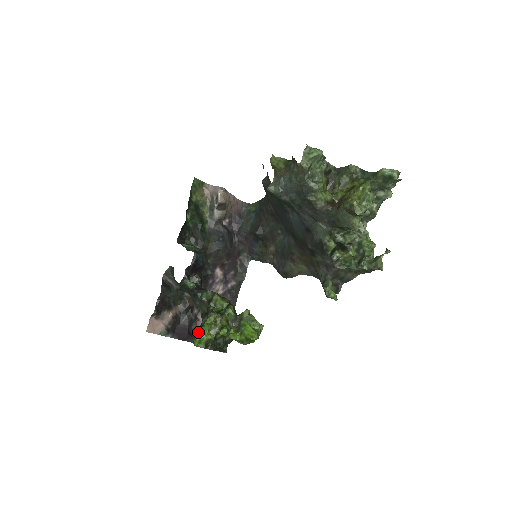
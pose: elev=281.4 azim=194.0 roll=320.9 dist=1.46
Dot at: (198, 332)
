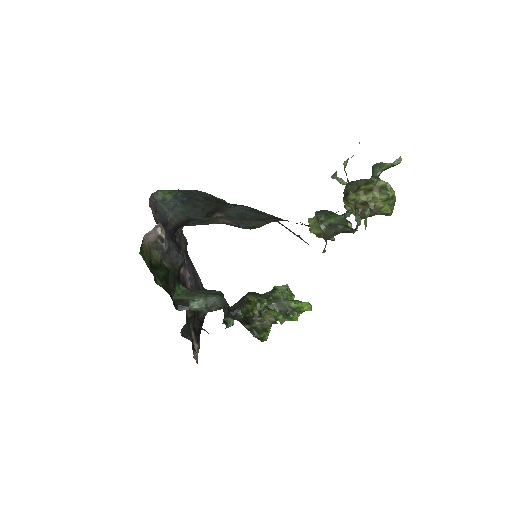
Dot at: (264, 337)
